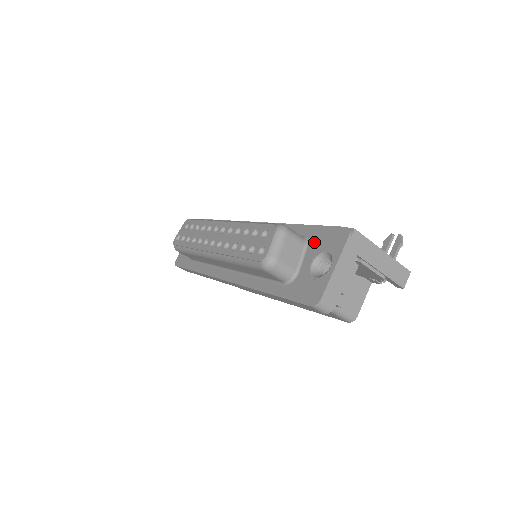
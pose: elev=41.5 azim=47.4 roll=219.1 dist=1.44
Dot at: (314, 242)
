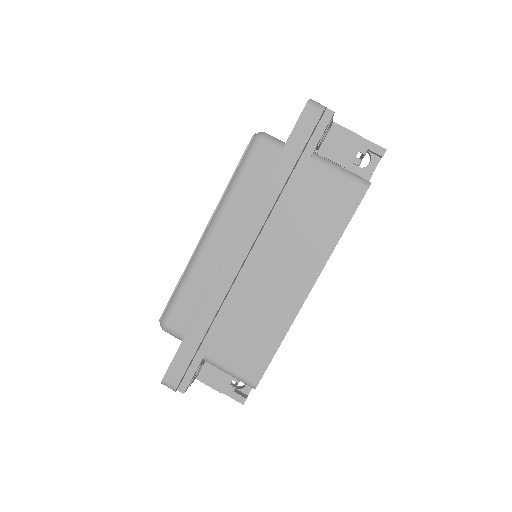
Dot at: occluded
